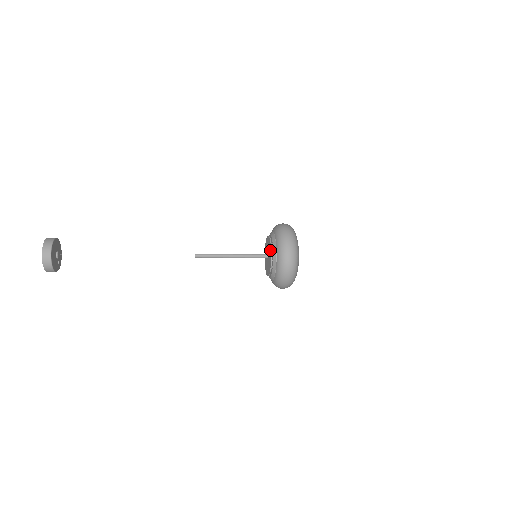
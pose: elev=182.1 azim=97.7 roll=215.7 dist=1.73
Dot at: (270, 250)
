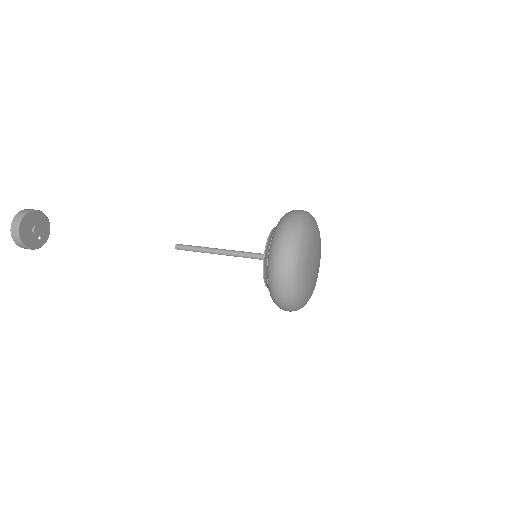
Dot at: (265, 251)
